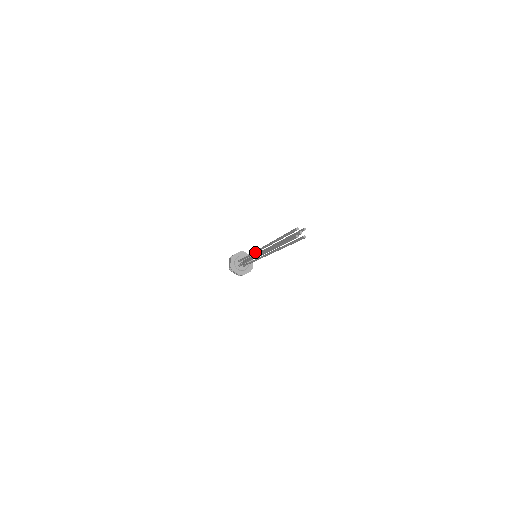
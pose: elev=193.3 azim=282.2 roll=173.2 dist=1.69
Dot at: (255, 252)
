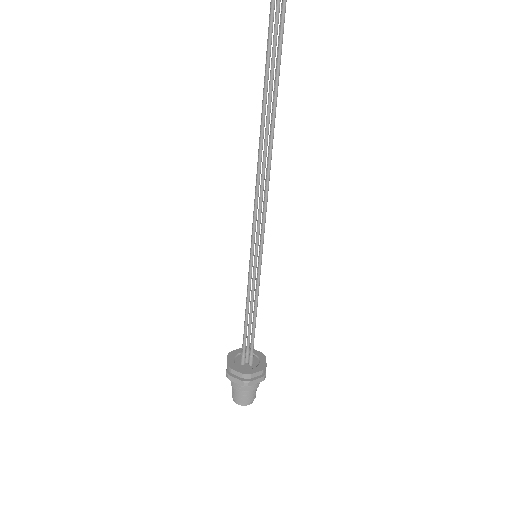
Dot at: (251, 235)
